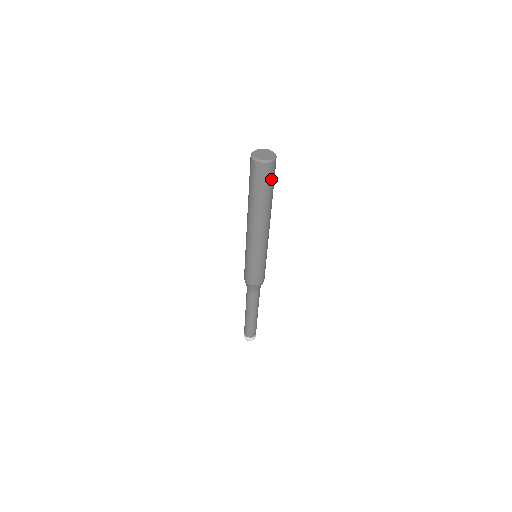
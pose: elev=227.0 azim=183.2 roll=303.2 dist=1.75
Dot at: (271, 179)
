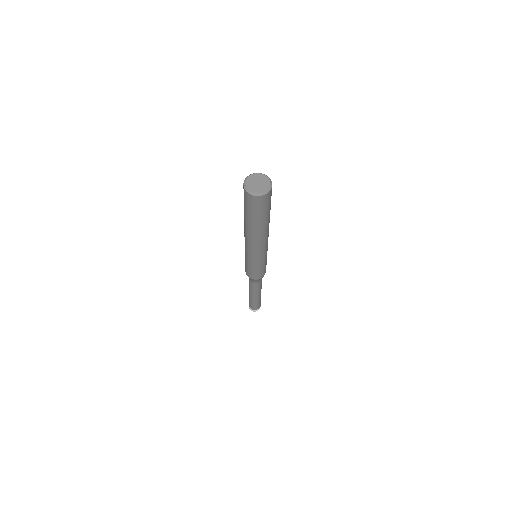
Dot at: occluded
